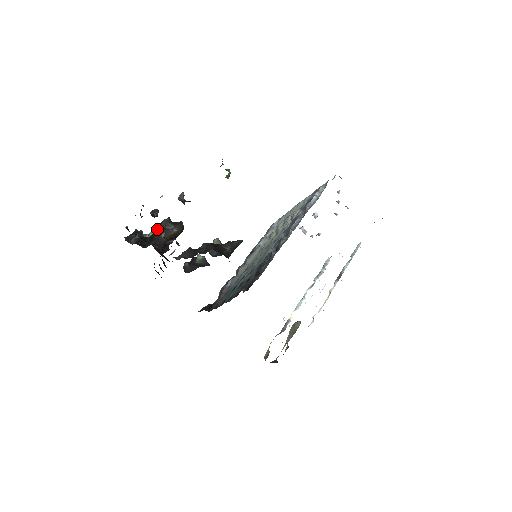
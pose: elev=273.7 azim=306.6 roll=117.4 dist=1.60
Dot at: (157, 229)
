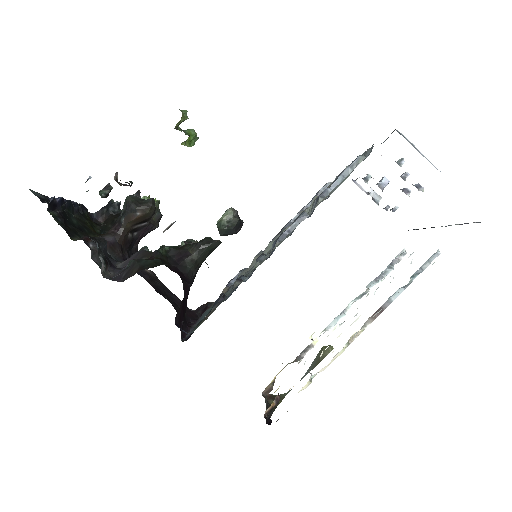
Dot at: occluded
